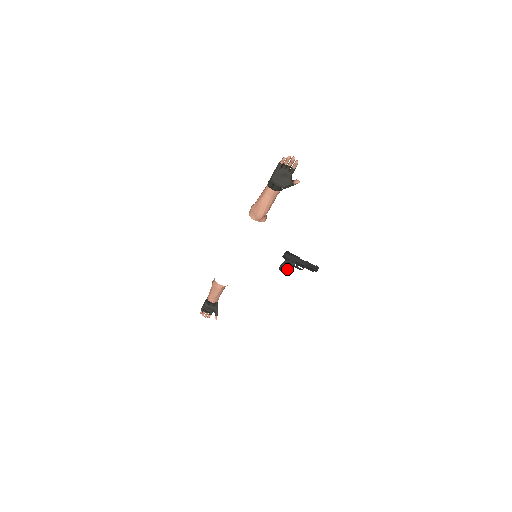
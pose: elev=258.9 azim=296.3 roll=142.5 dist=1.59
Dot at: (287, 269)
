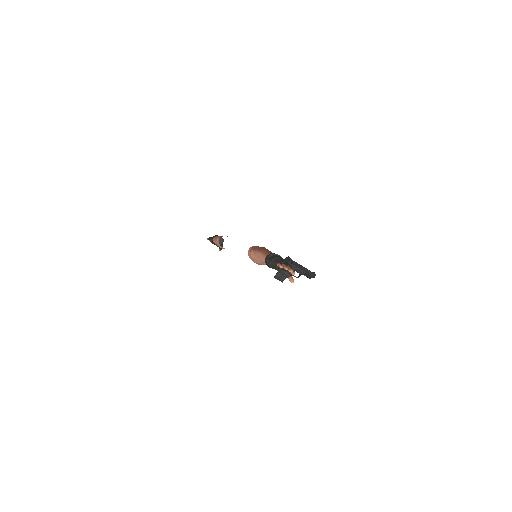
Dot at: (281, 280)
